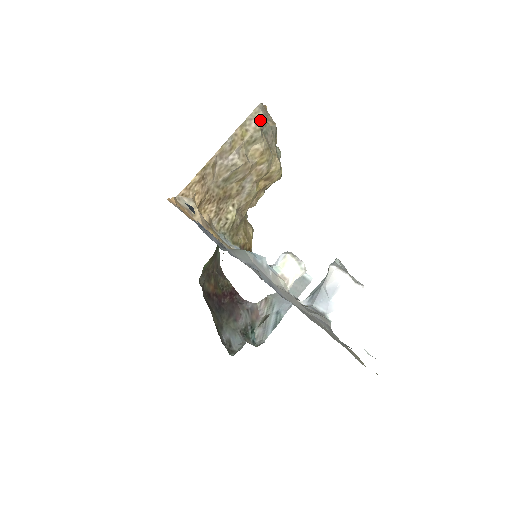
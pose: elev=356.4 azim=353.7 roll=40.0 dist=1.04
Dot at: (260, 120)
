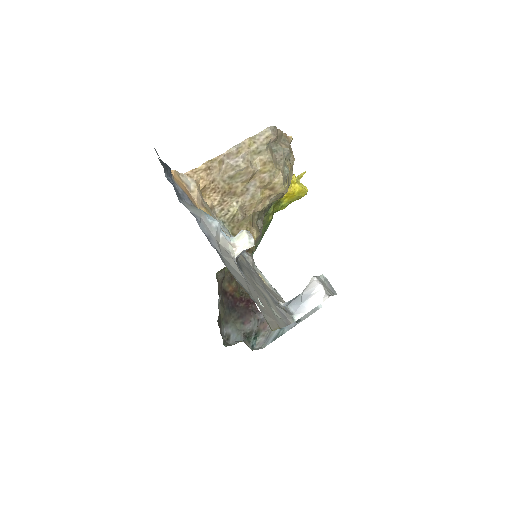
Dot at: (268, 138)
